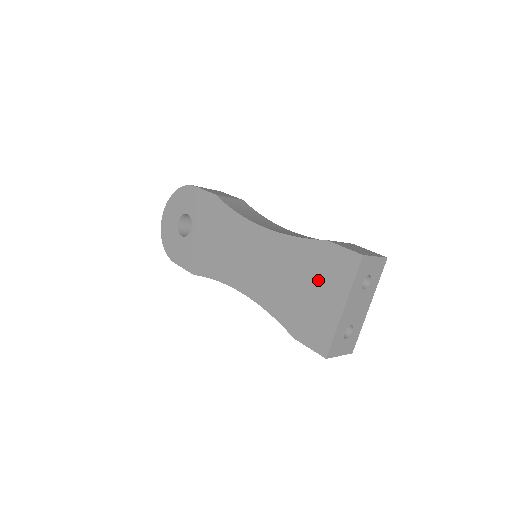
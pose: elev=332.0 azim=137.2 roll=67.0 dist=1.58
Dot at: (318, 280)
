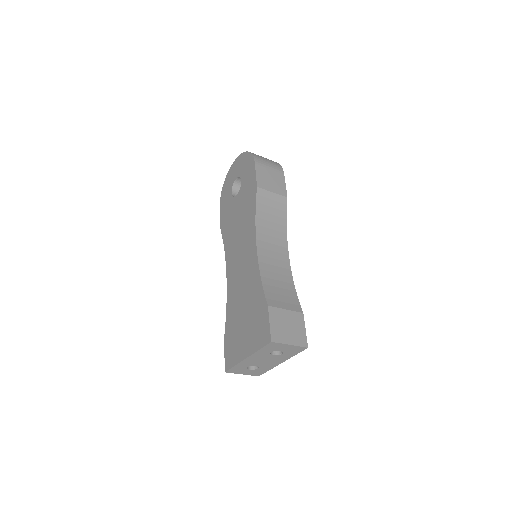
Dot at: (250, 324)
